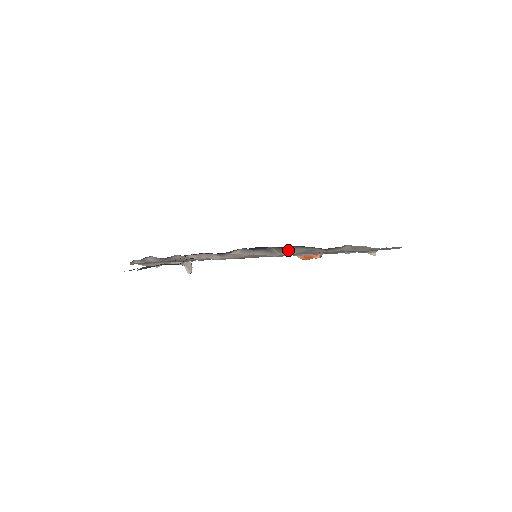
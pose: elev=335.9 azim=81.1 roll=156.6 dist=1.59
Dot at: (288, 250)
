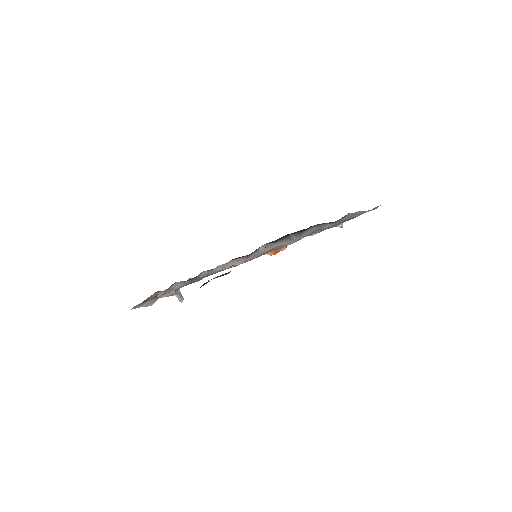
Dot at: (303, 233)
